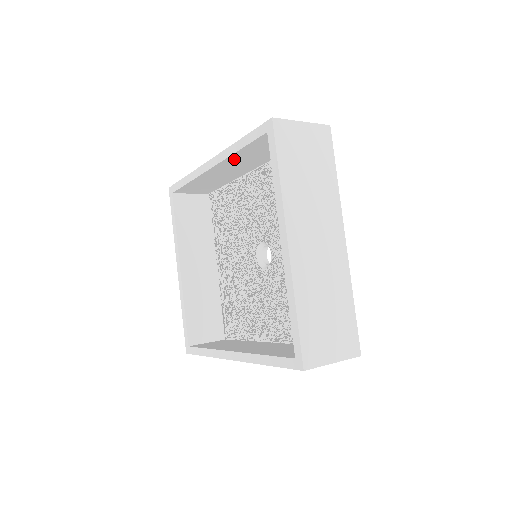
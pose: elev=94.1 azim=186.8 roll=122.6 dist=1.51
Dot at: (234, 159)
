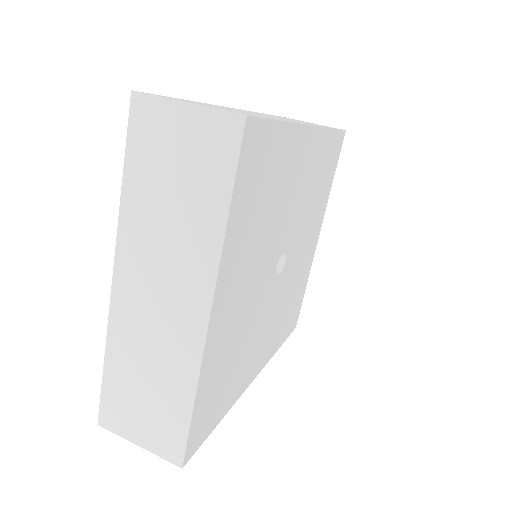
Dot at: occluded
